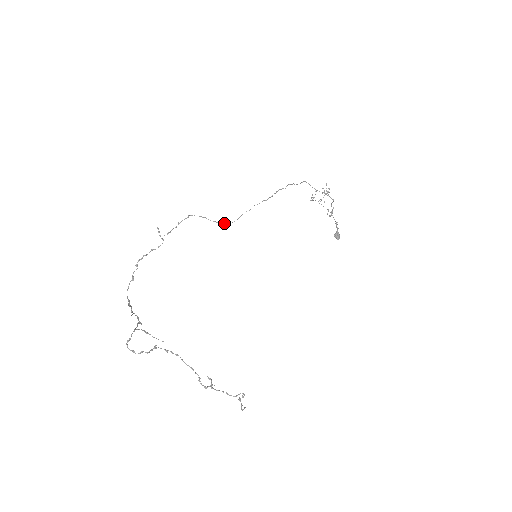
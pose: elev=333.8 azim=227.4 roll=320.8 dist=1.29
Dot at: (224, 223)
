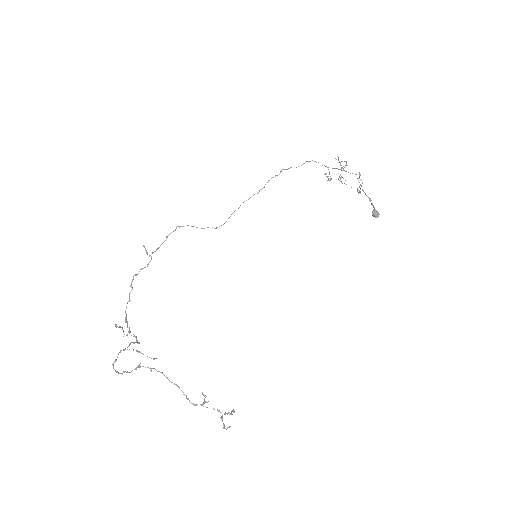
Dot at: occluded
